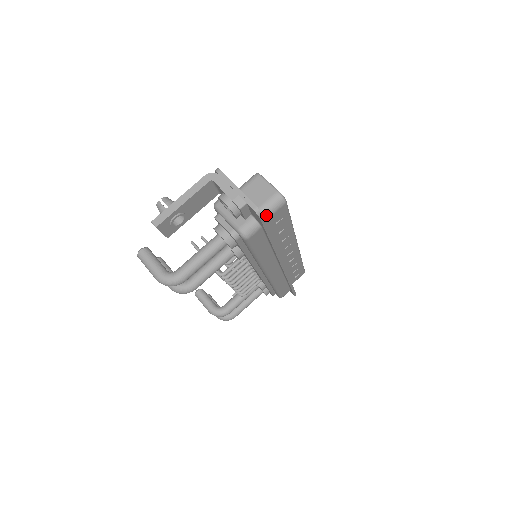
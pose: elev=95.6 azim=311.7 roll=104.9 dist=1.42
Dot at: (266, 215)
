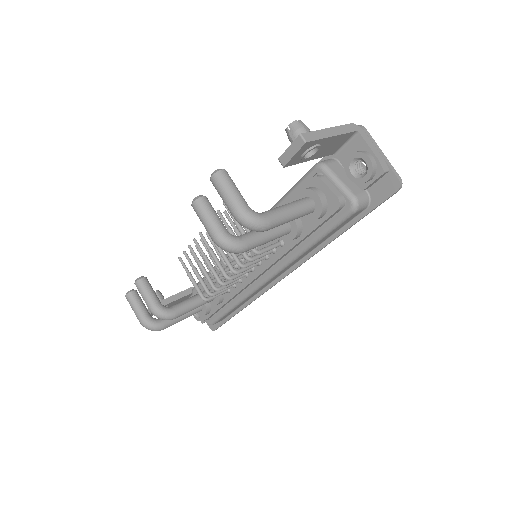
Dot at: occluded
